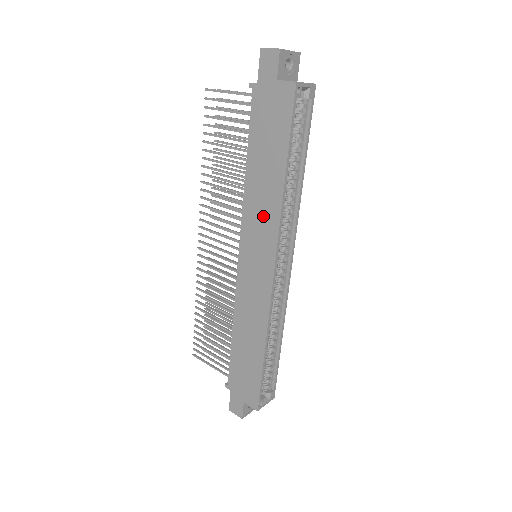
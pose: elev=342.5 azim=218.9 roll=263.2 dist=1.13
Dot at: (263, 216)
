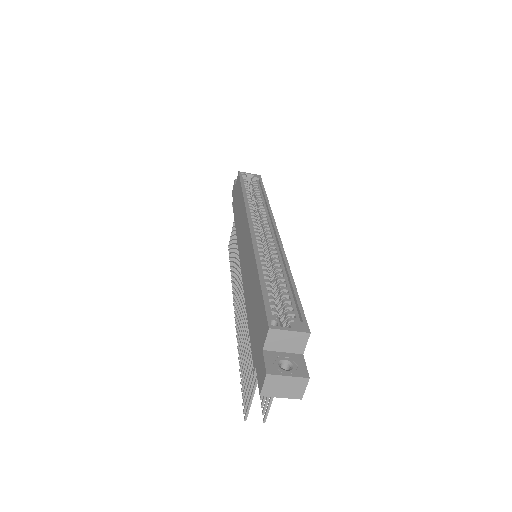
Dot at: (241, 221)
